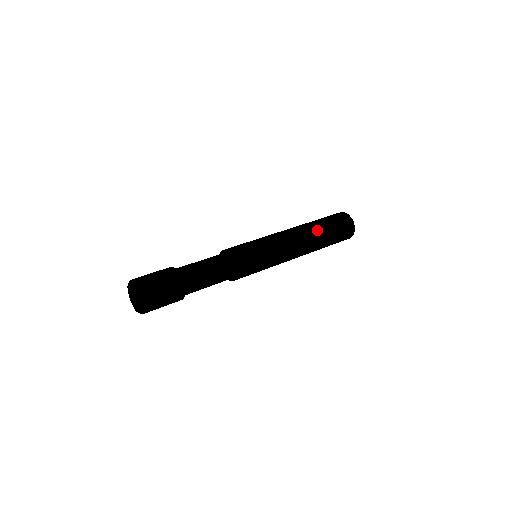
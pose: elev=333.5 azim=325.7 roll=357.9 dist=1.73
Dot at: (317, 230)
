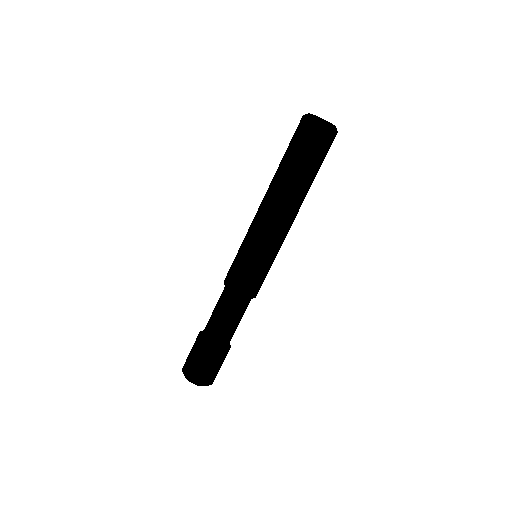
Dot at: (294, 182)
